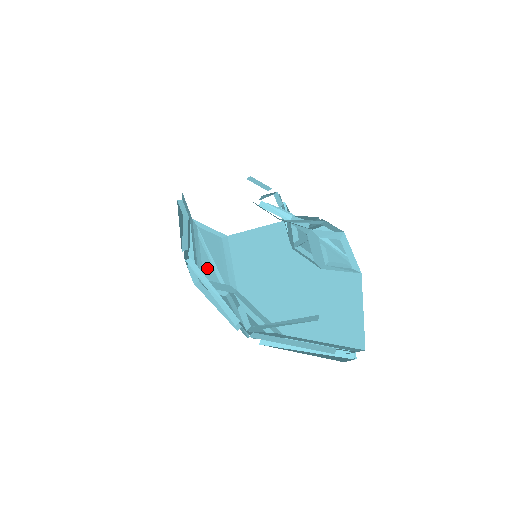
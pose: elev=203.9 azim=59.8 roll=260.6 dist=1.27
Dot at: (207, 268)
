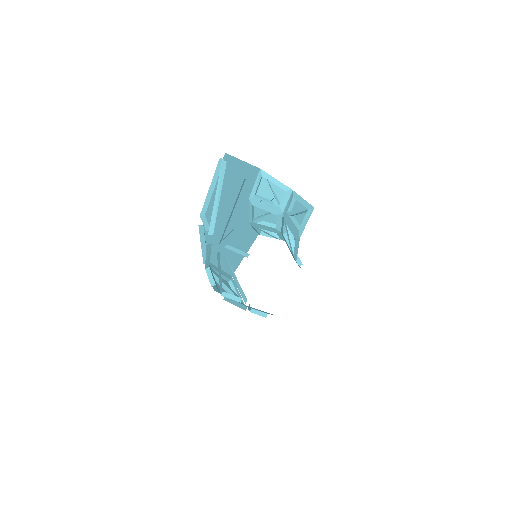
Dot at: occluded
